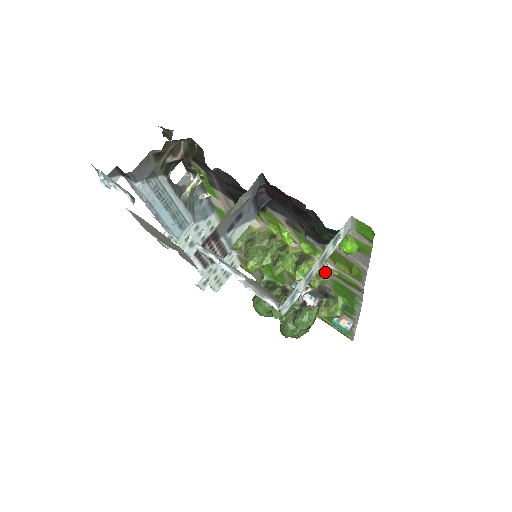
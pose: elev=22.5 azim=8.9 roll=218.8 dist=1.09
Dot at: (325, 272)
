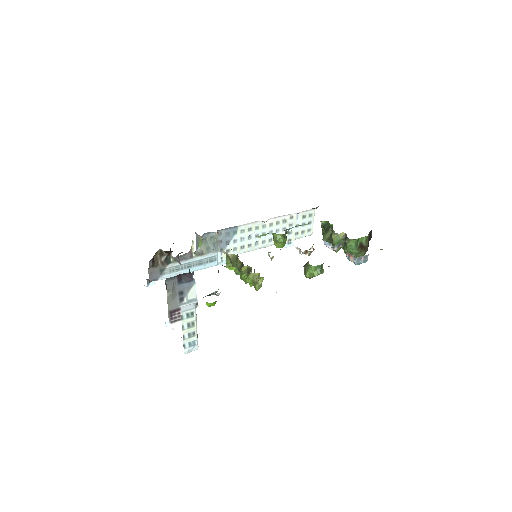
Dot at: occluded
